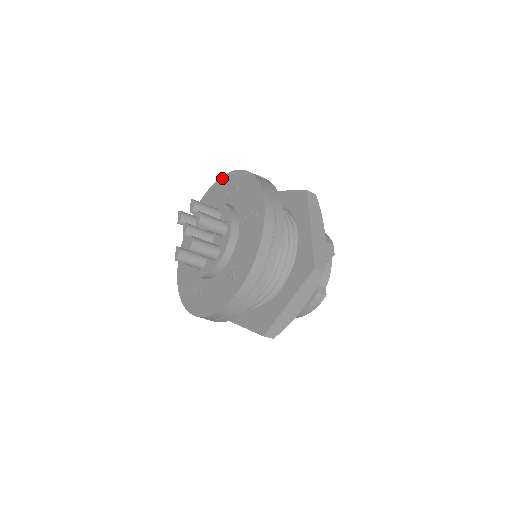
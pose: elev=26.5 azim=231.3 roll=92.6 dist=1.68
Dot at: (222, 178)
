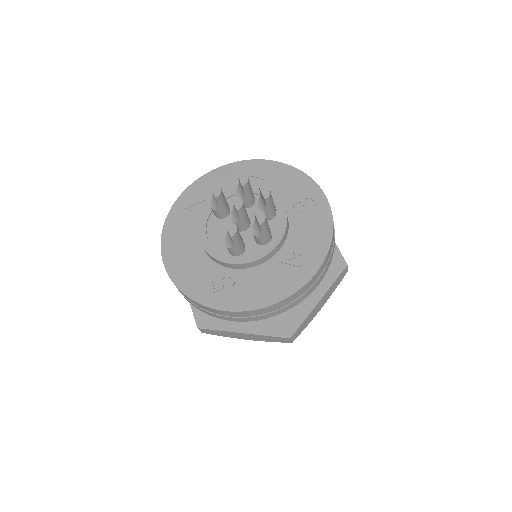
Dot at: (229, 165)
